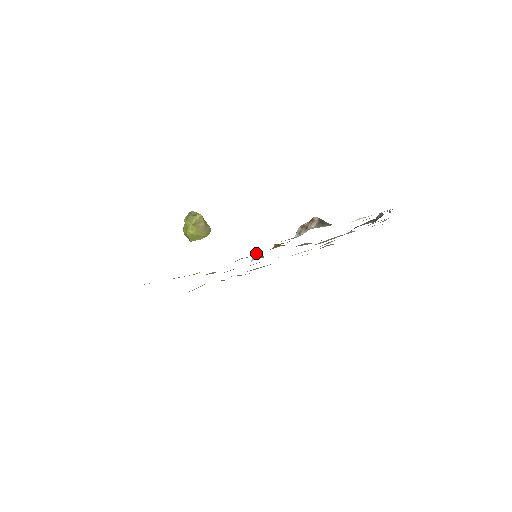
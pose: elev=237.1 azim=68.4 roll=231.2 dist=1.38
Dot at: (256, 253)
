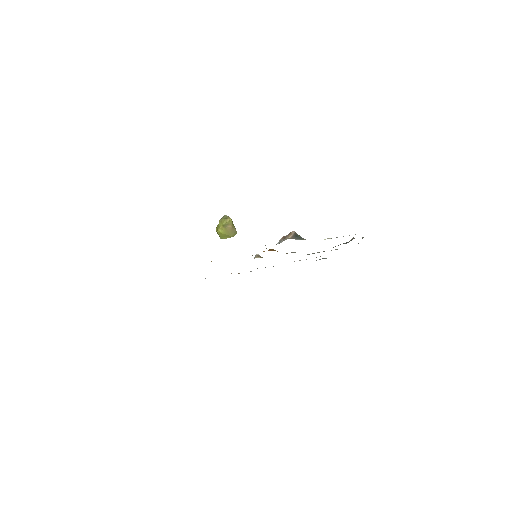
Dot at: (258, 254)
